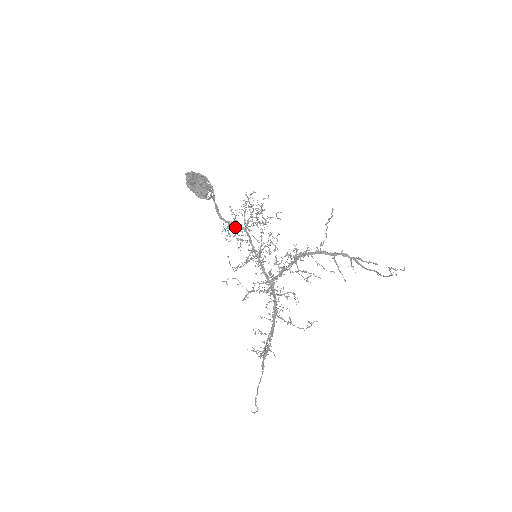
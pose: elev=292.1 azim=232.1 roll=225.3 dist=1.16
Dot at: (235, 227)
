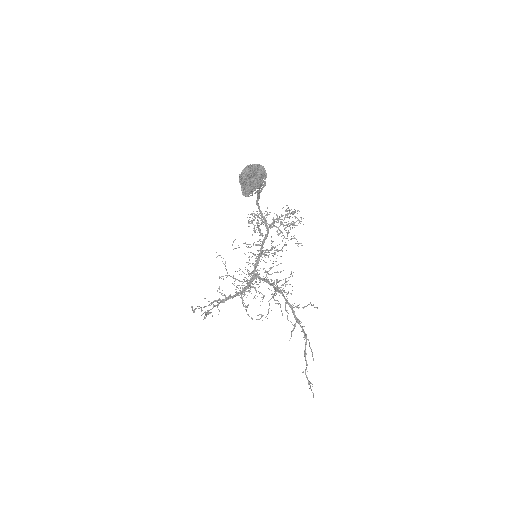
Dot at: (262, 220)
